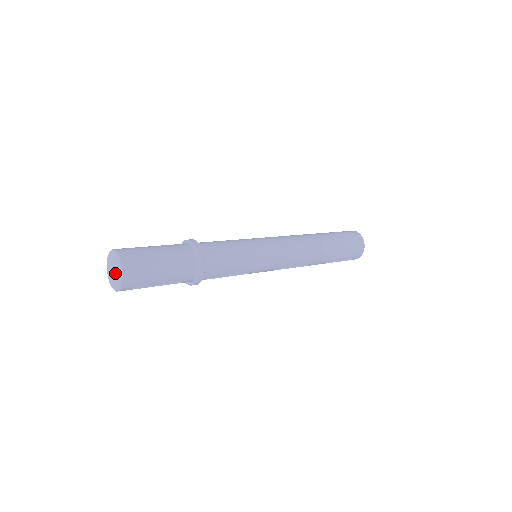
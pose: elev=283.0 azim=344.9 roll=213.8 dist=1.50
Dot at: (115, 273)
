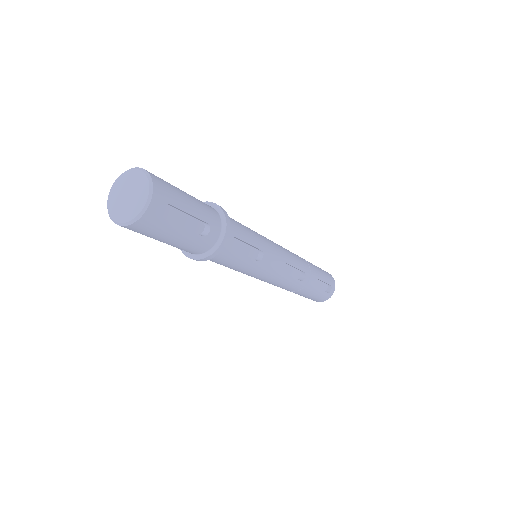
Dot at: (133, 190)
